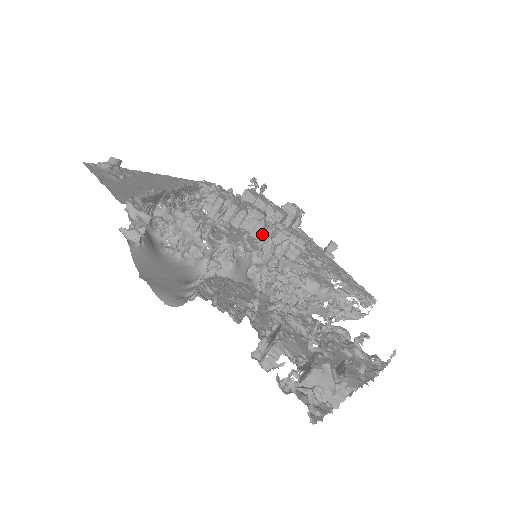
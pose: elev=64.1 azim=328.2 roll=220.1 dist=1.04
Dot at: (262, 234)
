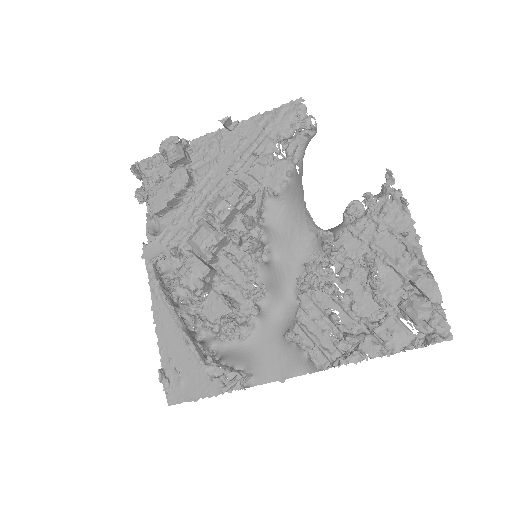
Dot at: (230, 238)
